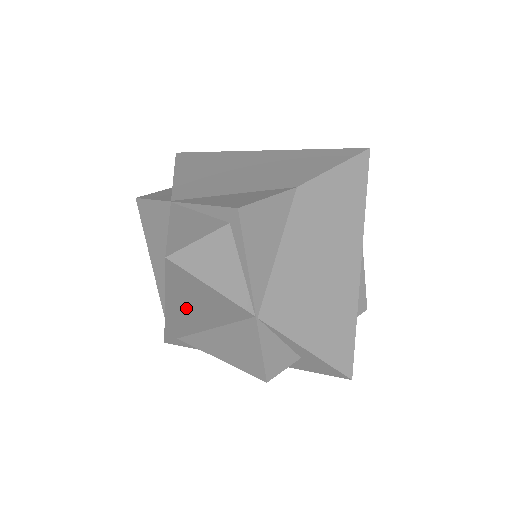
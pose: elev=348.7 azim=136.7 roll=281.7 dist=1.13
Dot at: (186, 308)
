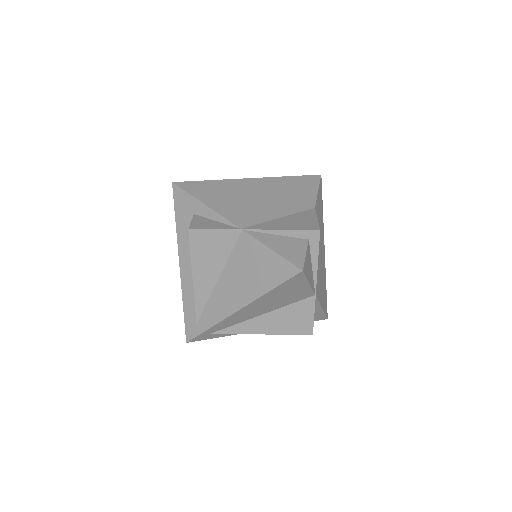
Dot at: (263, 304)
